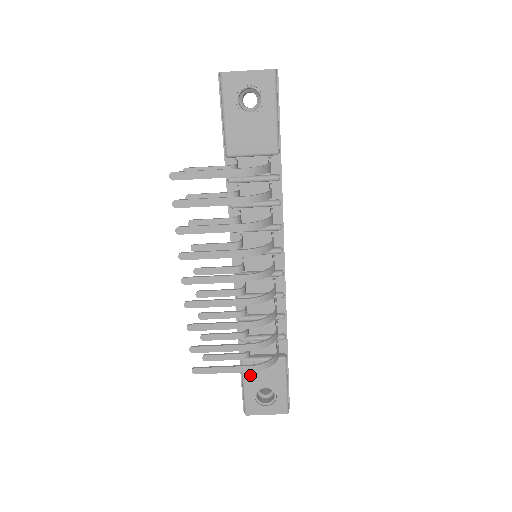
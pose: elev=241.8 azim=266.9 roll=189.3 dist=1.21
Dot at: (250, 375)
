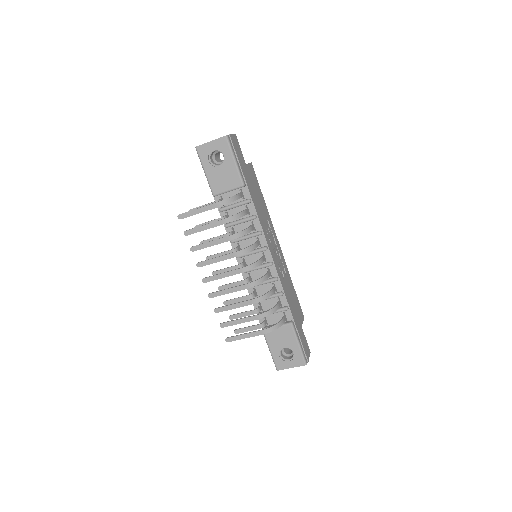
Dot at: (271, 340)
